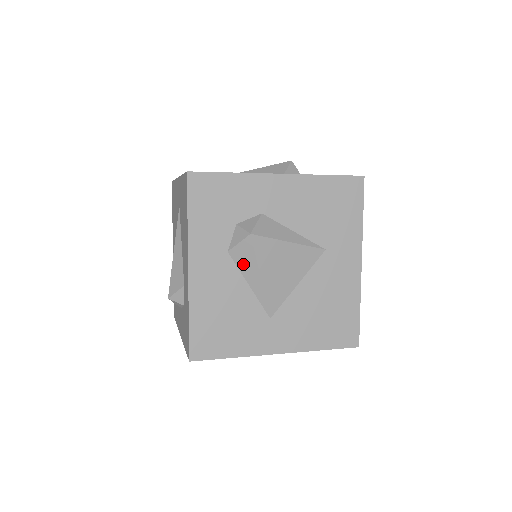
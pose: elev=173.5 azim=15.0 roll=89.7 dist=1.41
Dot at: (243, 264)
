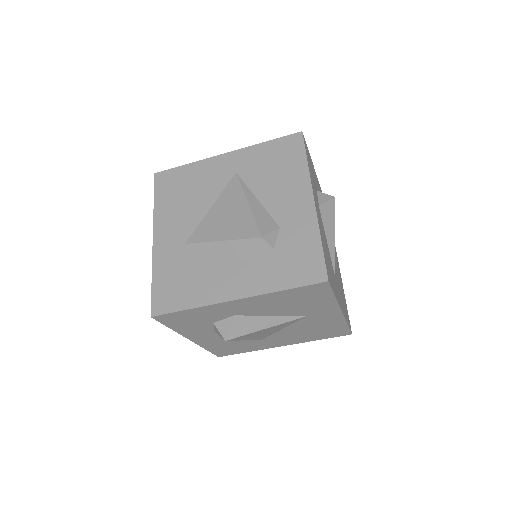
Dot at: (326, 220)
